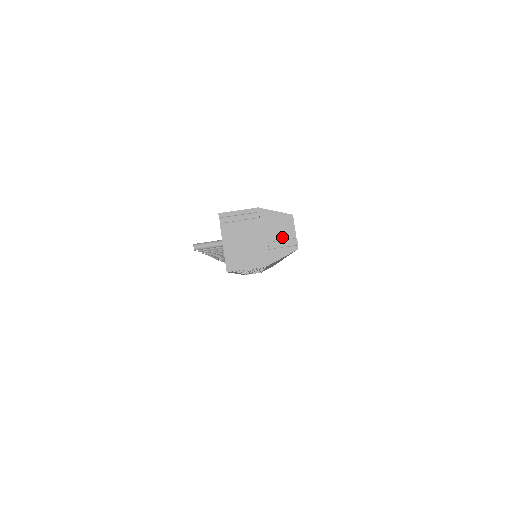
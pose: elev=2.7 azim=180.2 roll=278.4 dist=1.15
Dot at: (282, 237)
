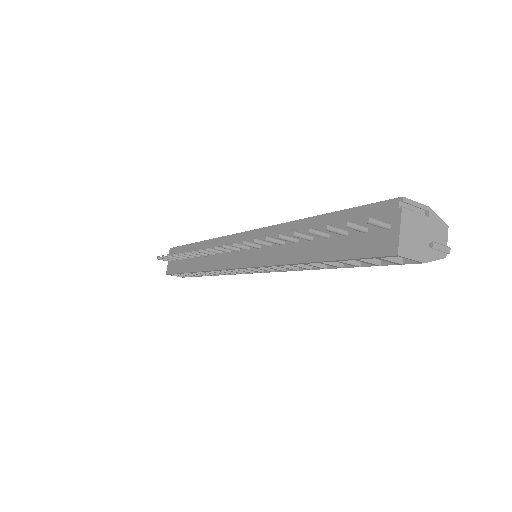
Dot at: (439, 242)
